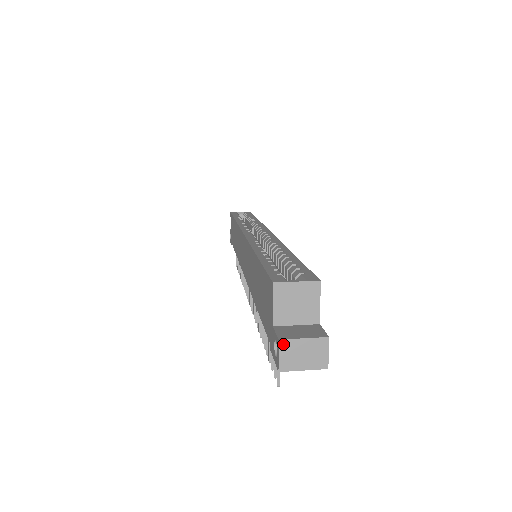
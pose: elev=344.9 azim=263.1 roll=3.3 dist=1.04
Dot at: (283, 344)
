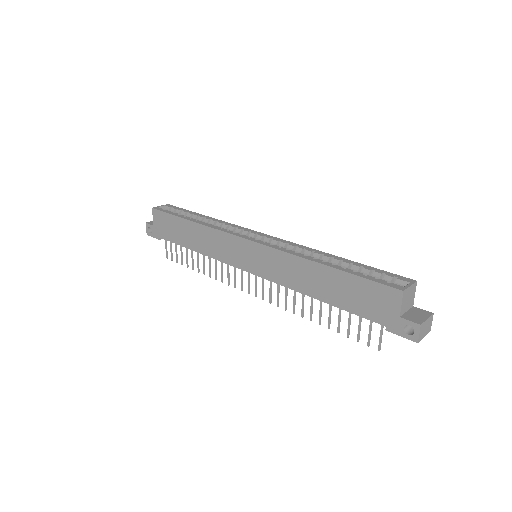
Dot at: (421, 326)
